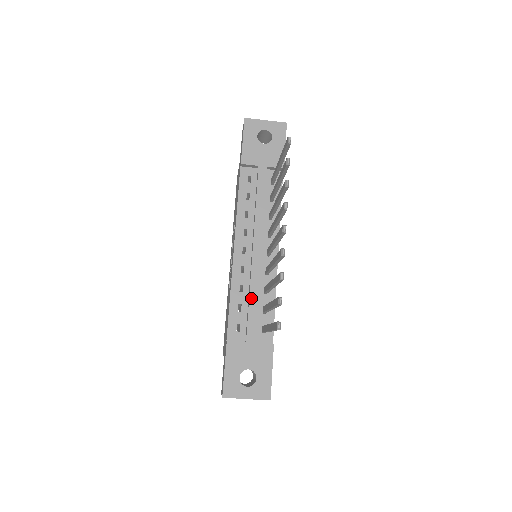
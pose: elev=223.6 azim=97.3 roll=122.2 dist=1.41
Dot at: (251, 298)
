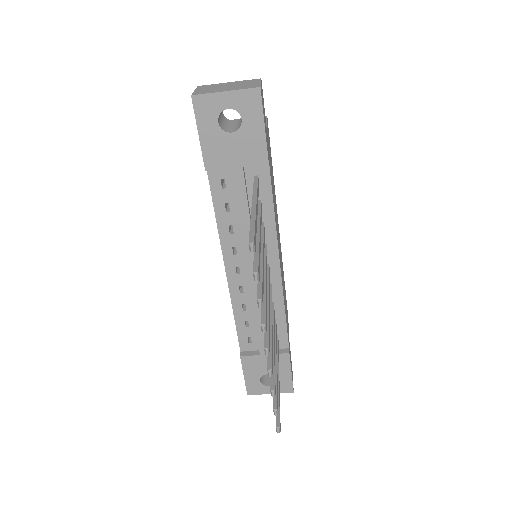
Dot at: (256, 319)
